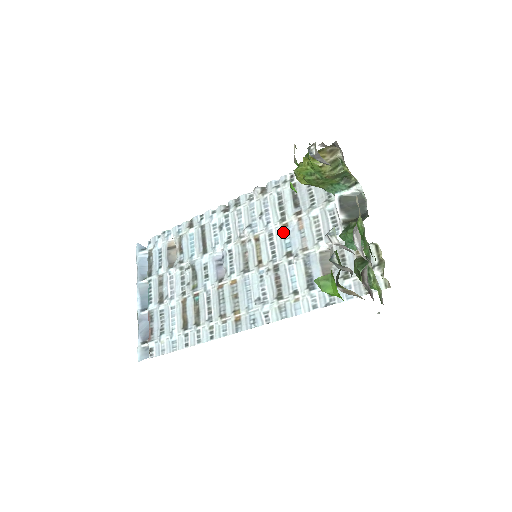
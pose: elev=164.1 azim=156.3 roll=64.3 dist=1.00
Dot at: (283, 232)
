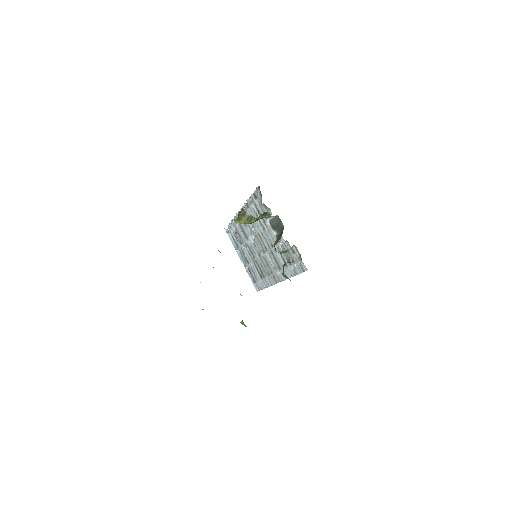
Dot at: (265, 233)
